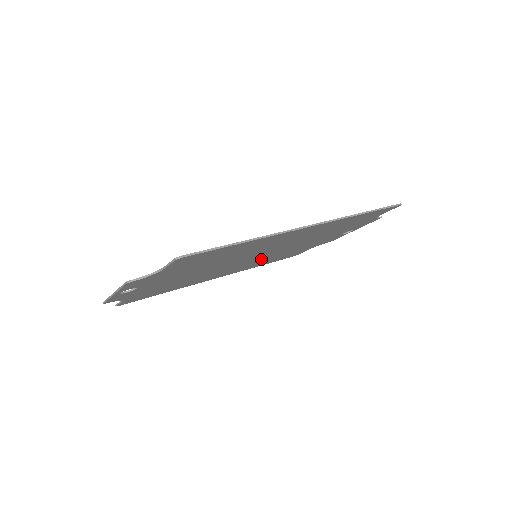
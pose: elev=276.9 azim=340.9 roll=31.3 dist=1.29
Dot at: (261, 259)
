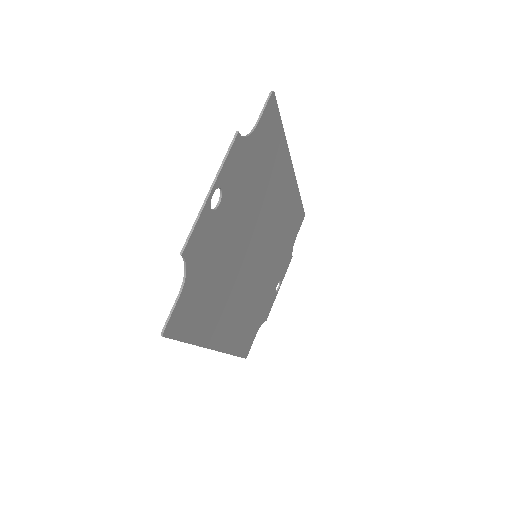
Dot at: (248, 295)
